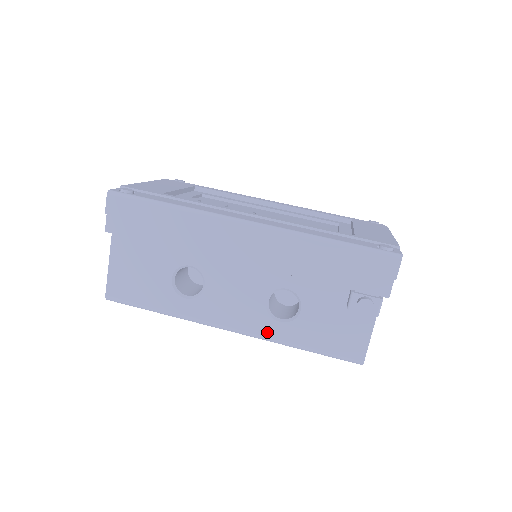
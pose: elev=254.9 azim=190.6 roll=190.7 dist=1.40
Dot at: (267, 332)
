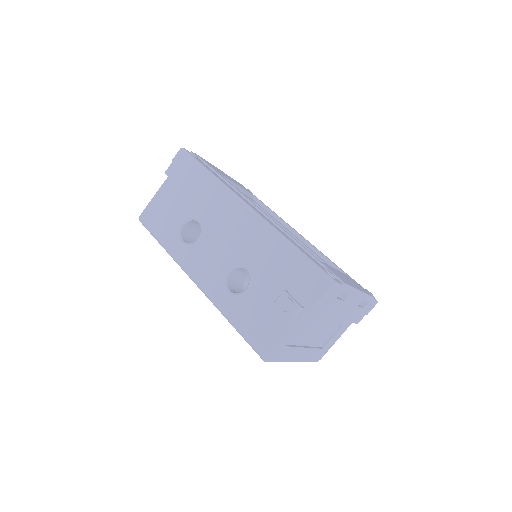
Dot at: (215, 295)
